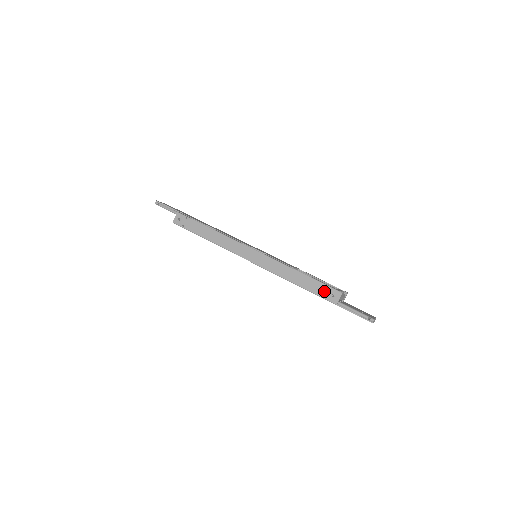
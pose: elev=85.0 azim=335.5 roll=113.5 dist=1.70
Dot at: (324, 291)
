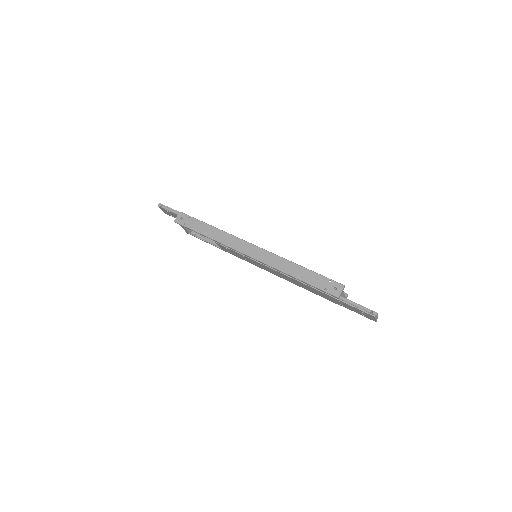
Dot at: (326, 284)
